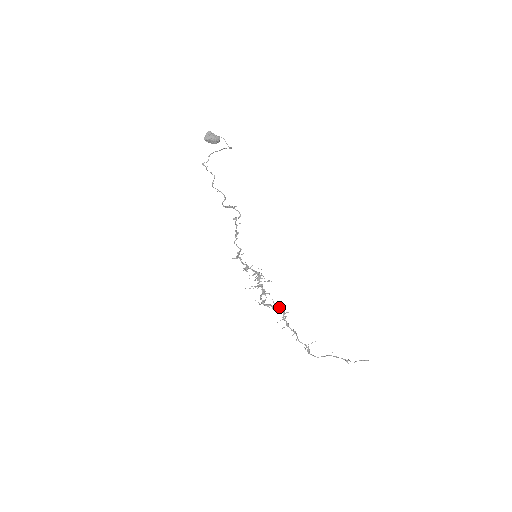
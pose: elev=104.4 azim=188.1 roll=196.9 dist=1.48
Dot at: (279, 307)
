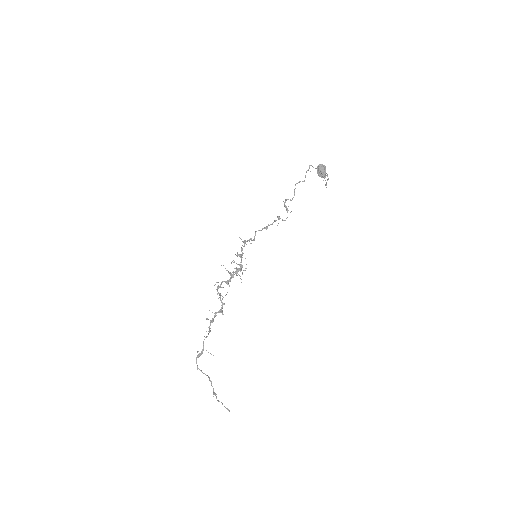
Dot at: (224, 303)
